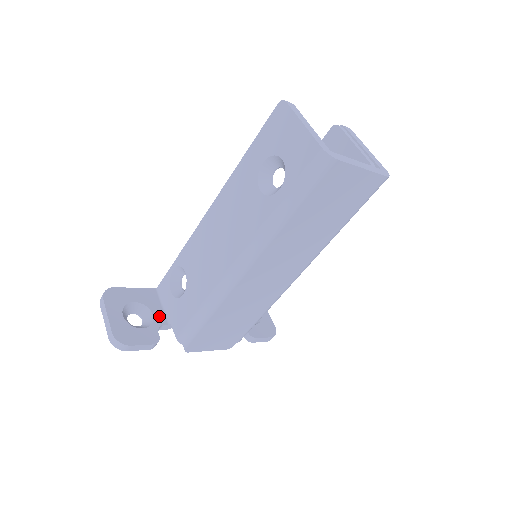
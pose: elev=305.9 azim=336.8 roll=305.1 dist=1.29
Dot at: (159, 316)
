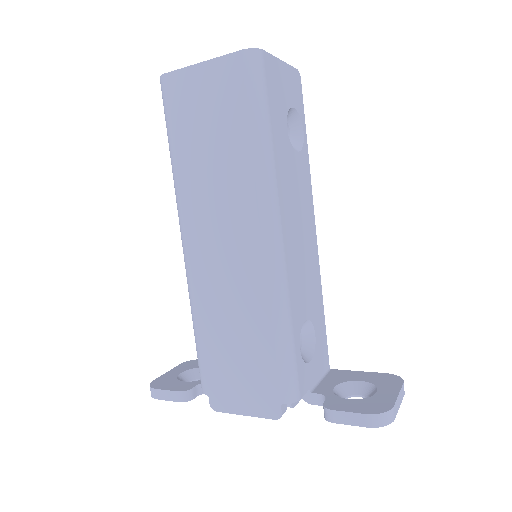
Dot at: occluded
